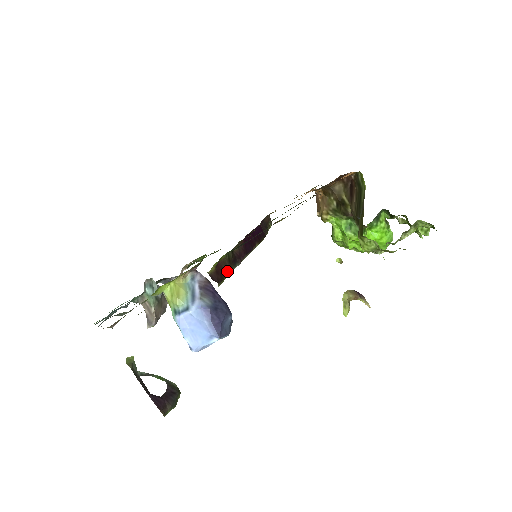
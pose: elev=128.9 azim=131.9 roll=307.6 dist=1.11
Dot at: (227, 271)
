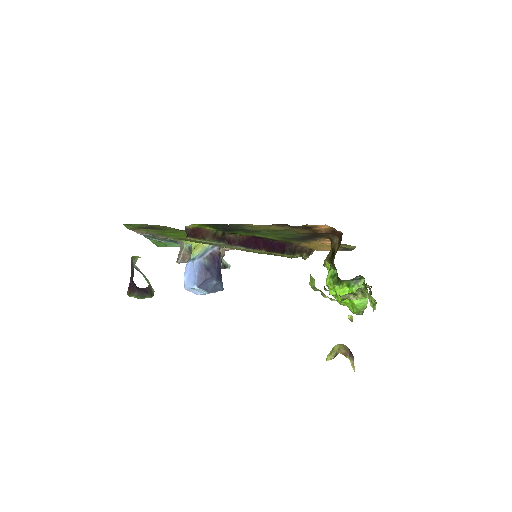
Dot at: (205, 238)
